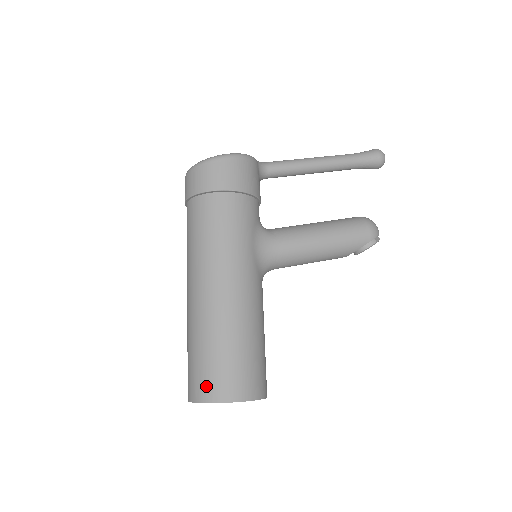
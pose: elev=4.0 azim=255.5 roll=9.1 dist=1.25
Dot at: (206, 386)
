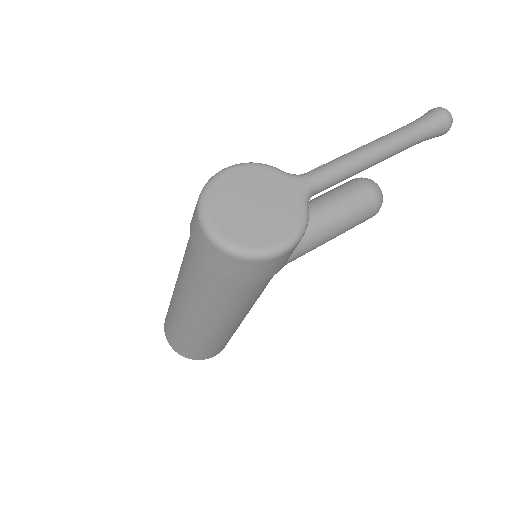
Dot at: (194, 356)
